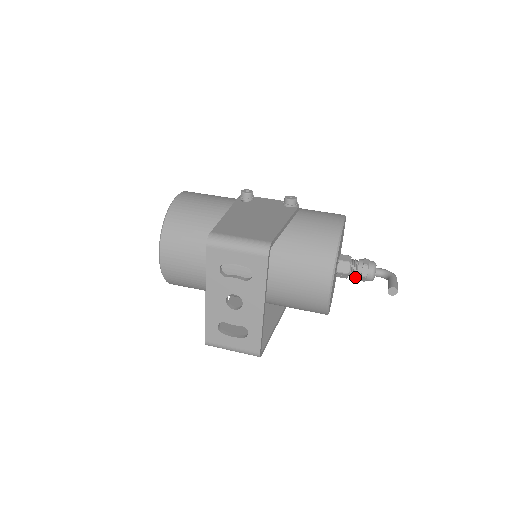
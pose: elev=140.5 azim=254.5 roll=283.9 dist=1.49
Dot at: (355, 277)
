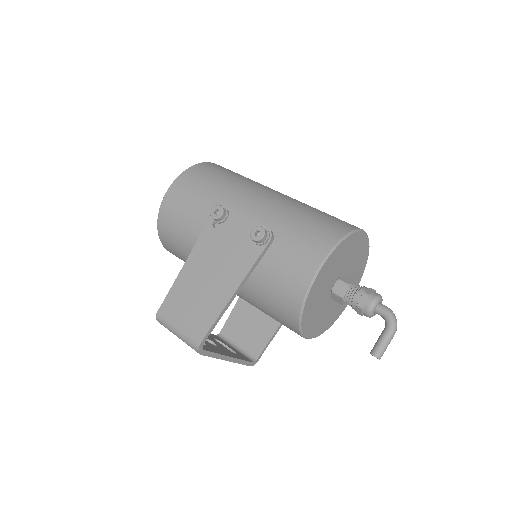
Dot at: occluded
